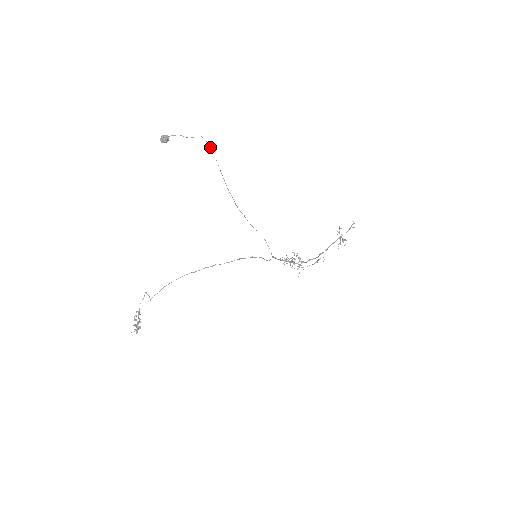
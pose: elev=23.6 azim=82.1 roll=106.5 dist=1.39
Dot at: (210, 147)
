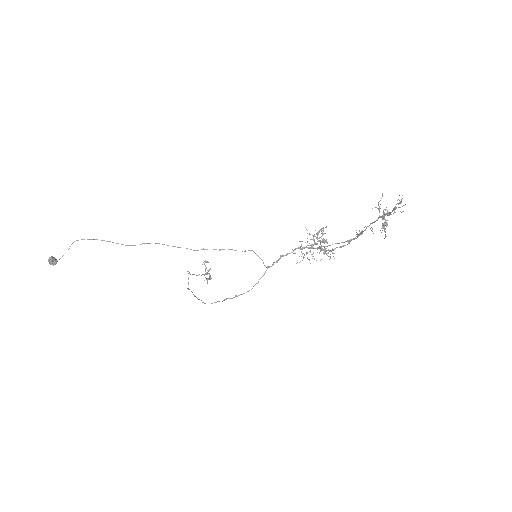
Dot at: (95, 239)
